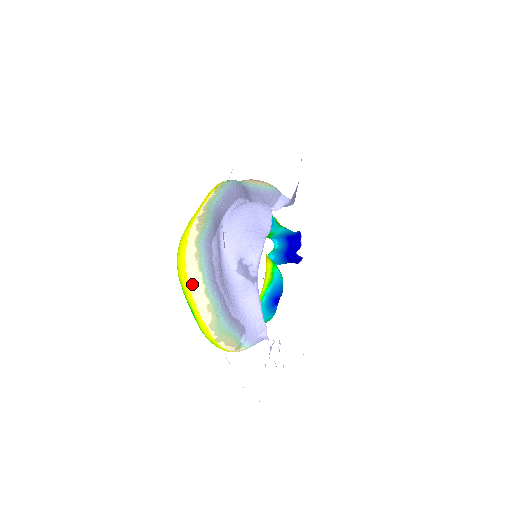
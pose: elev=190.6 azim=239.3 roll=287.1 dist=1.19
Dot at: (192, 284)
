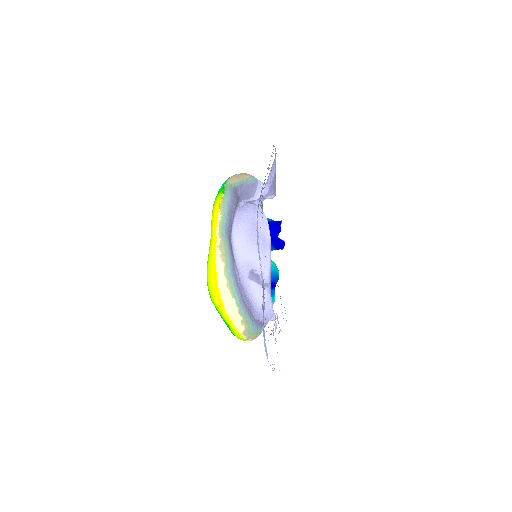
Dot at: (228, 308)
